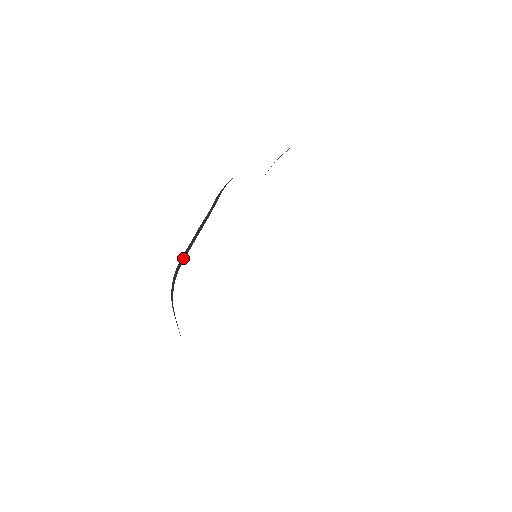
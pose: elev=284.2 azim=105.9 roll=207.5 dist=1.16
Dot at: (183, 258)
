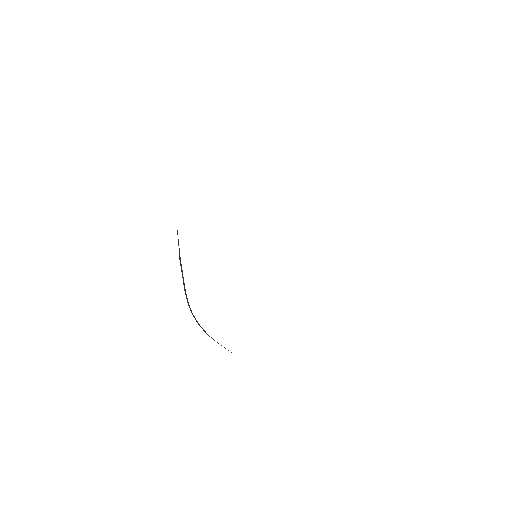
Dot at: (185, 292)
